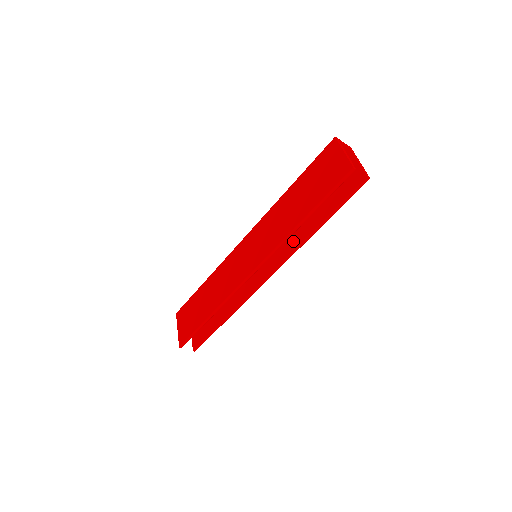
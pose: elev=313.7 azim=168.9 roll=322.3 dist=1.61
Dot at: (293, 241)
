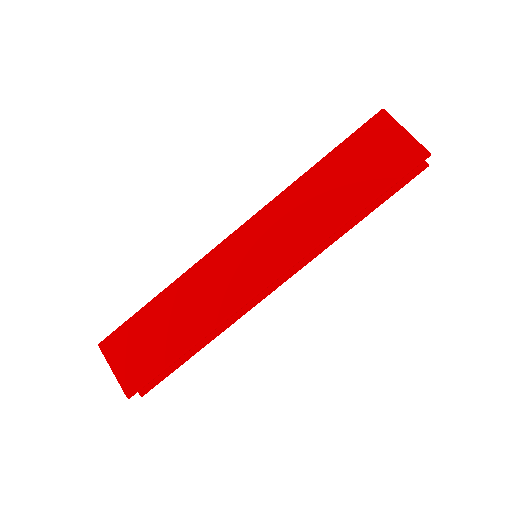
Dot at: occluded
